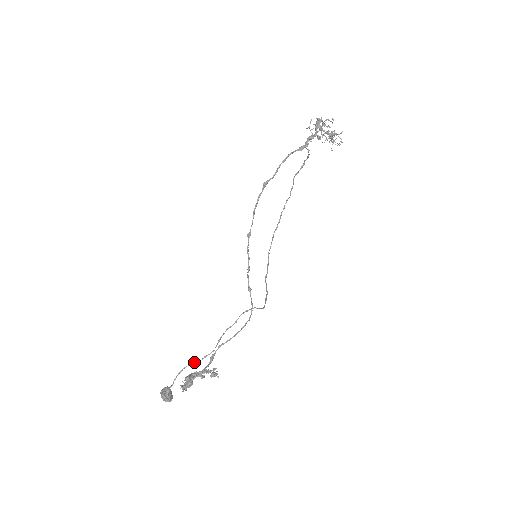
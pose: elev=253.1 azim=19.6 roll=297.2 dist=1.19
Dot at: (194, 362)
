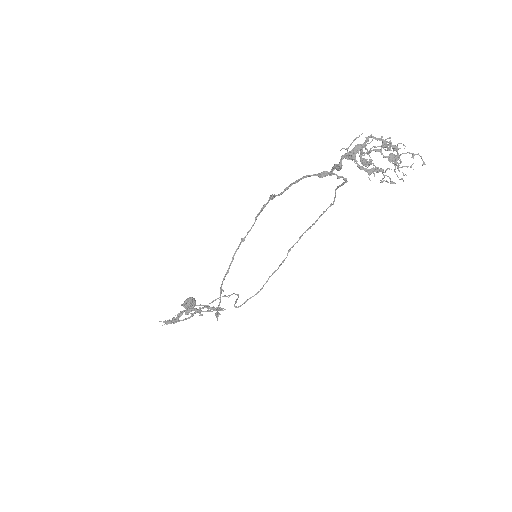
Dot at: (193, 303)
